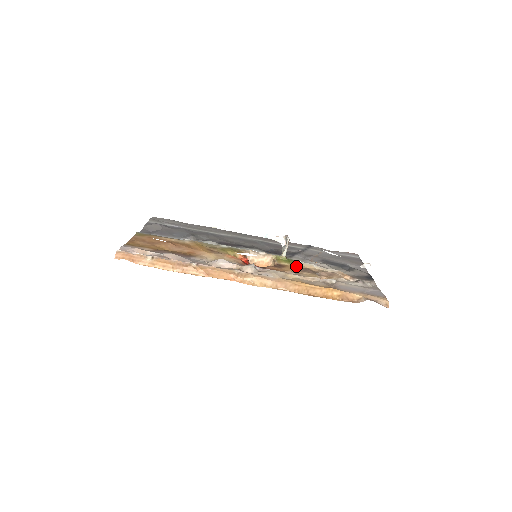
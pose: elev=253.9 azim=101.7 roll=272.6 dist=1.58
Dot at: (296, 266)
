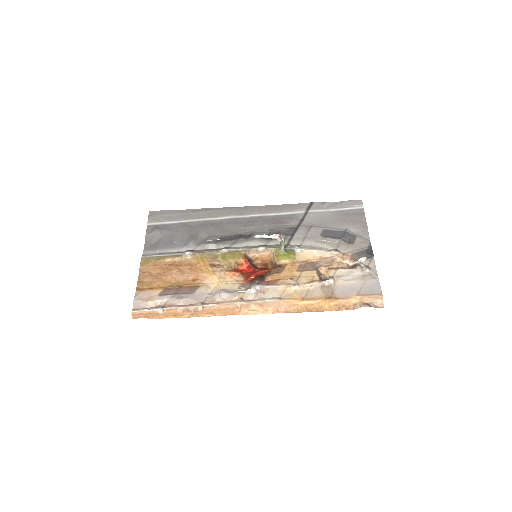
Dot at: (295, 261)
